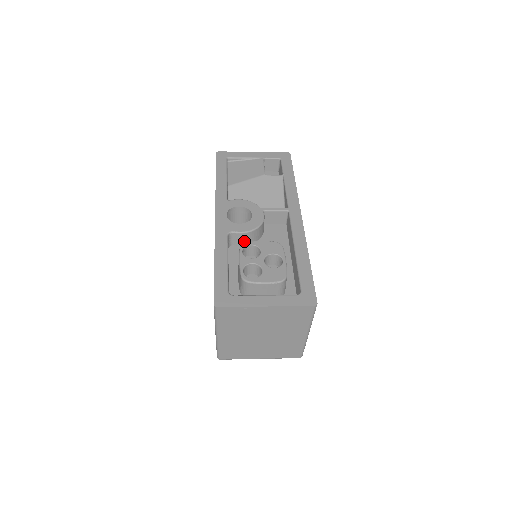
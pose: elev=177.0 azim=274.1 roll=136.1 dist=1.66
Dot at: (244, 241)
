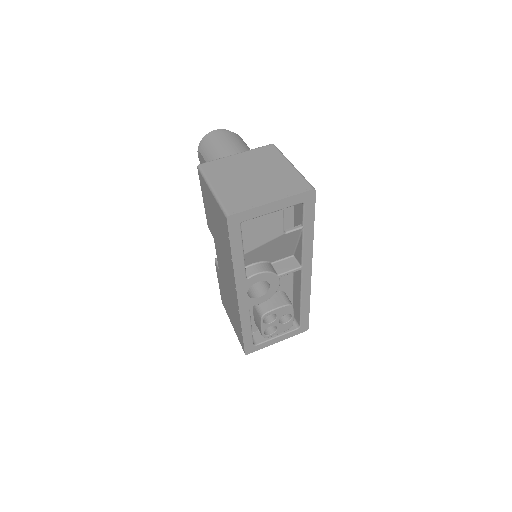
Dot at: occluded
